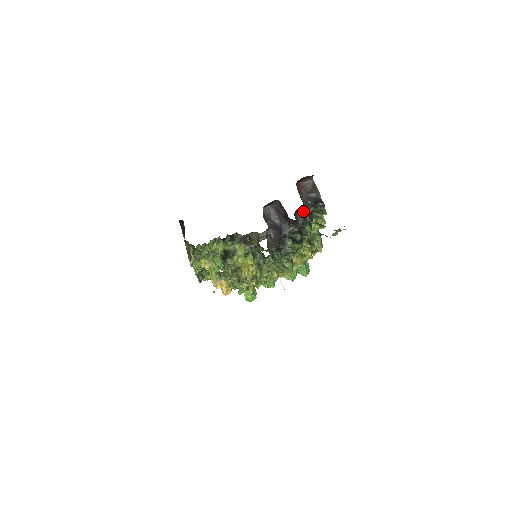
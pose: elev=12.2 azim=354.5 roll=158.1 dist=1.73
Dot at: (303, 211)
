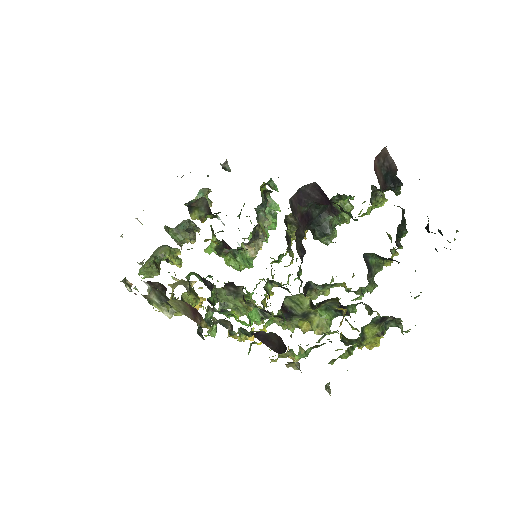
Dot at: occluded
